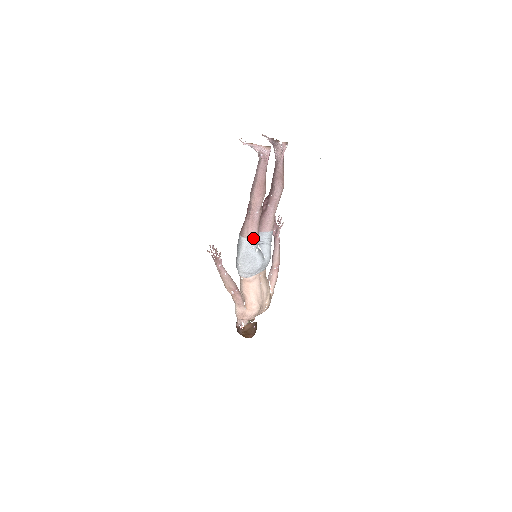
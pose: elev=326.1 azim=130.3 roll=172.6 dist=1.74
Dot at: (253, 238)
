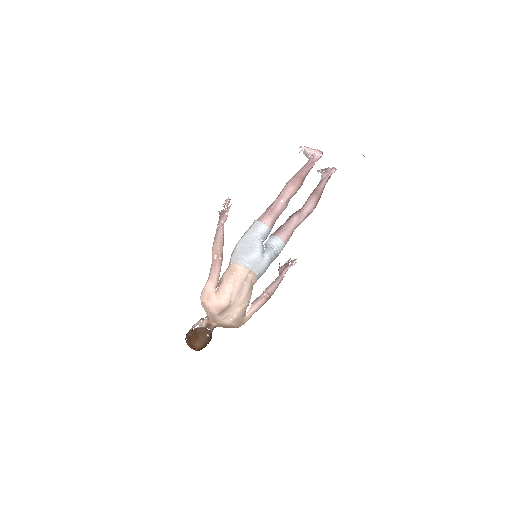
Dot at: (265, 224)
